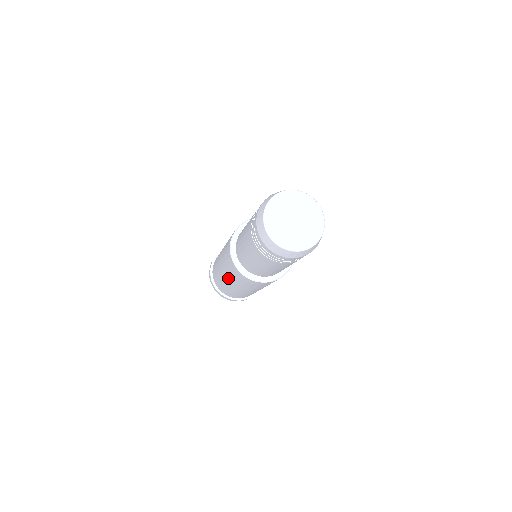
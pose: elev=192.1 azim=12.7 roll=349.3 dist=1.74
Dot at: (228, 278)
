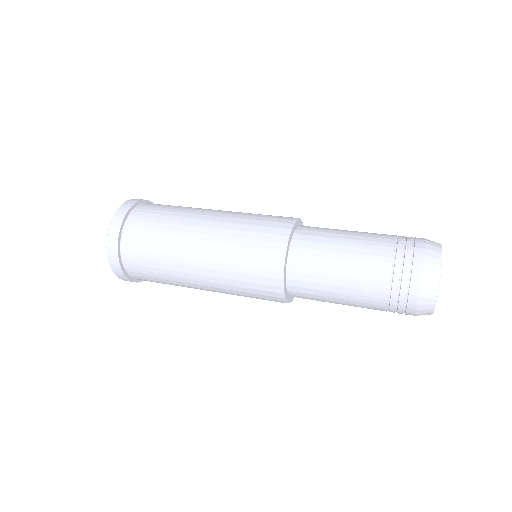
Dot at: occluded
